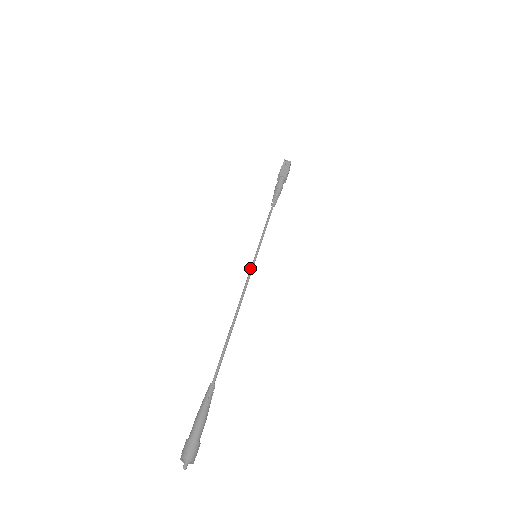
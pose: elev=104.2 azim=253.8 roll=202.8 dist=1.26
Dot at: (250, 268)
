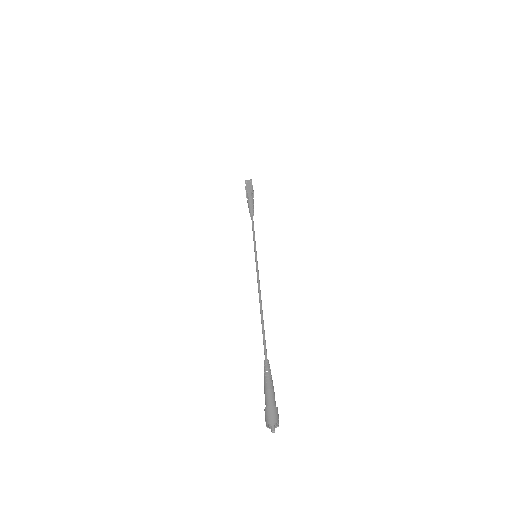
Dot at: occluded
